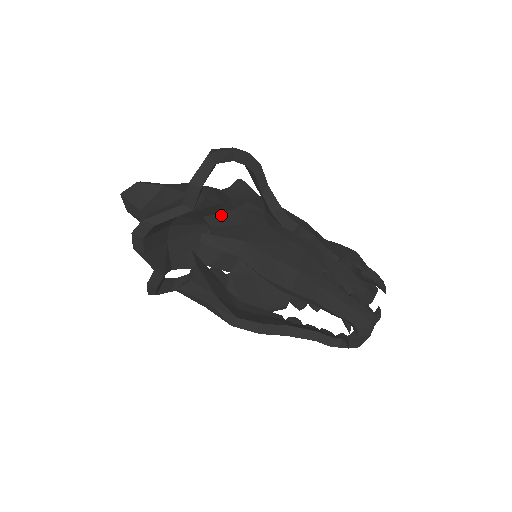
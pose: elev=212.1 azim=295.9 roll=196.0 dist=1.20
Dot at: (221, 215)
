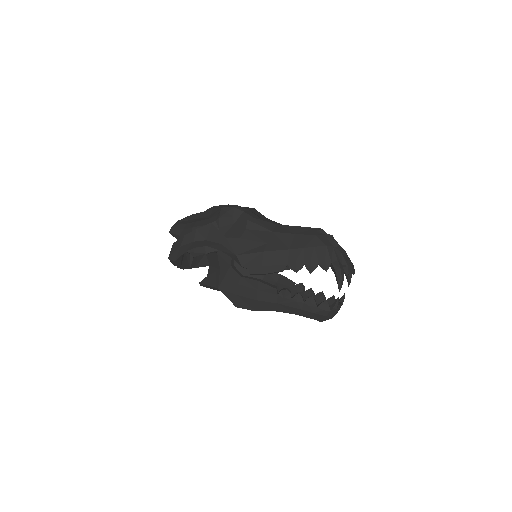
Dot at: (211, 256)
